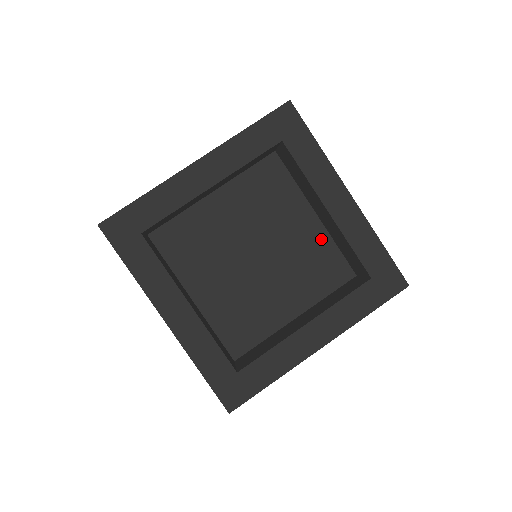
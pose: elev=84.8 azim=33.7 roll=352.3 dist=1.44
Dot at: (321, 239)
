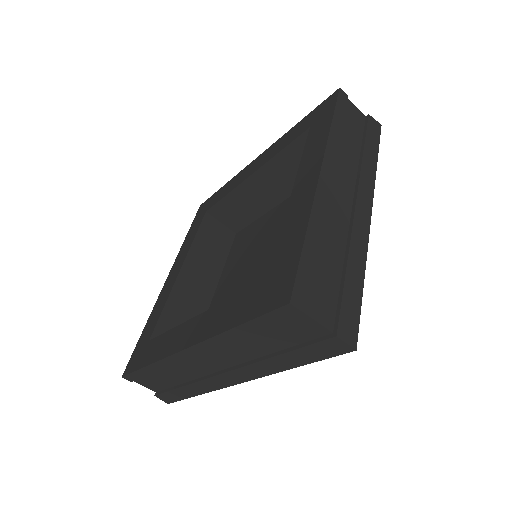
Dot at: occluded
